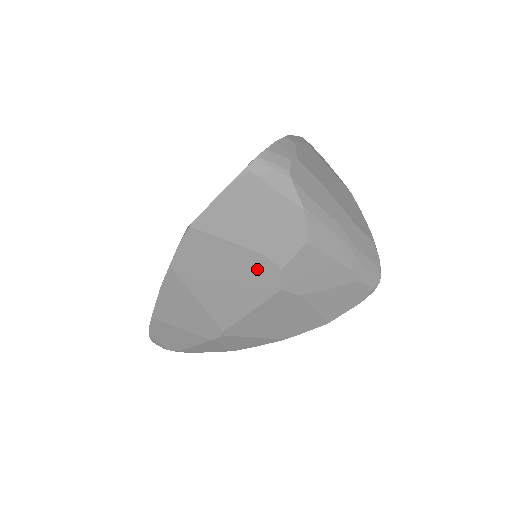
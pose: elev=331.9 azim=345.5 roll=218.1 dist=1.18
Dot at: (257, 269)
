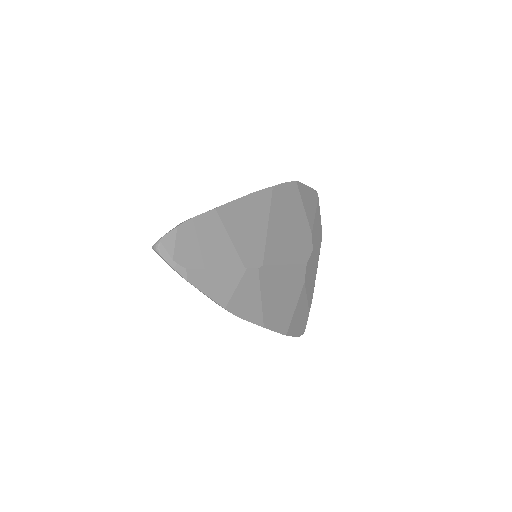
Dot at: (305, 238)
